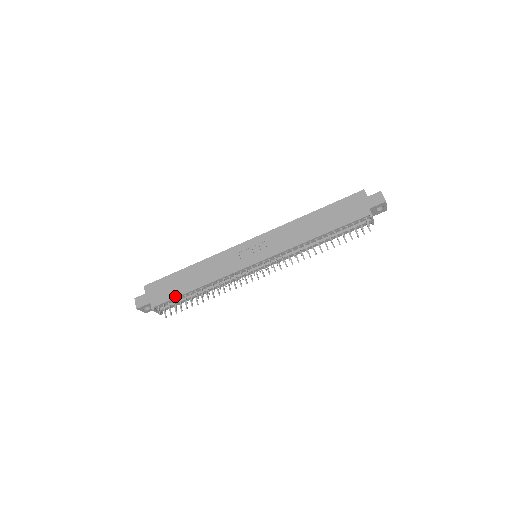
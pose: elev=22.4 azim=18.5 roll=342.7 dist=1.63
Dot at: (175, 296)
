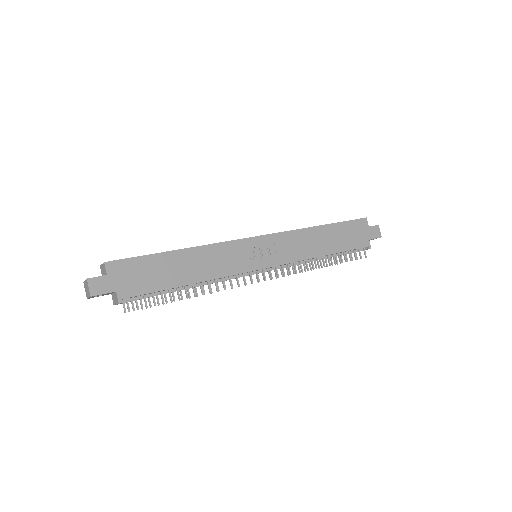
Dot at: (157, 289)
